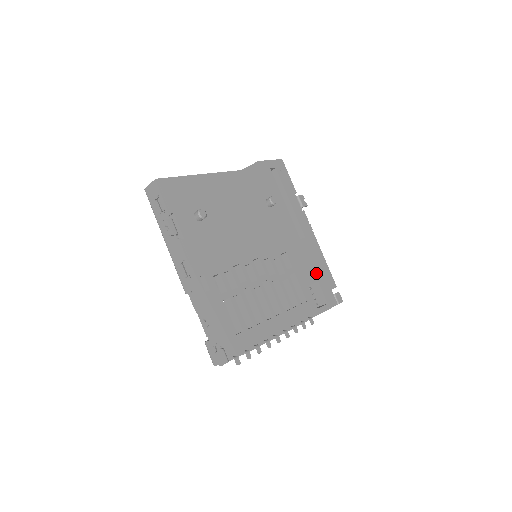
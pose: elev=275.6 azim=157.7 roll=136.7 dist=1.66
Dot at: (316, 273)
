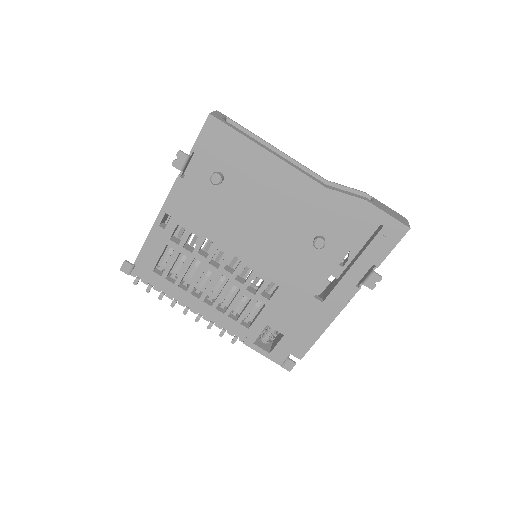
Dot at: (291, 330)
